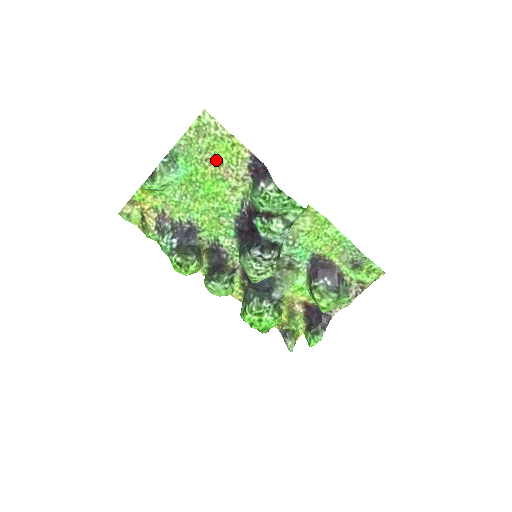
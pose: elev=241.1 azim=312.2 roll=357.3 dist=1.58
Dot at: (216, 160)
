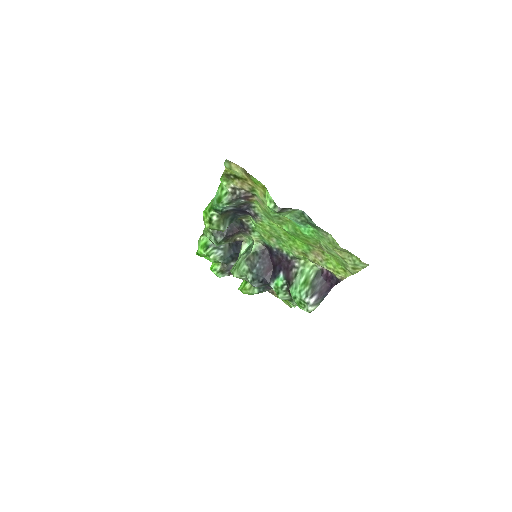
Dot at: occluded
